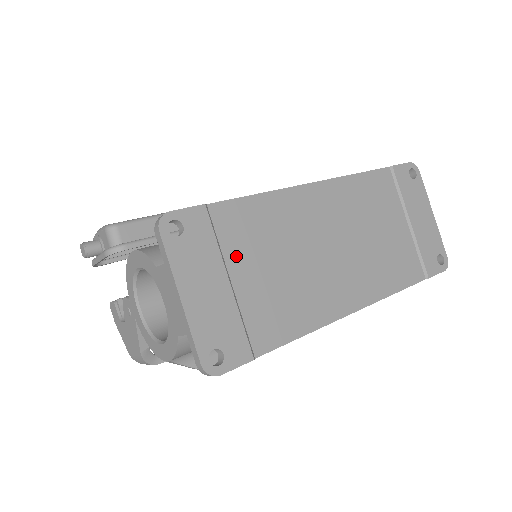
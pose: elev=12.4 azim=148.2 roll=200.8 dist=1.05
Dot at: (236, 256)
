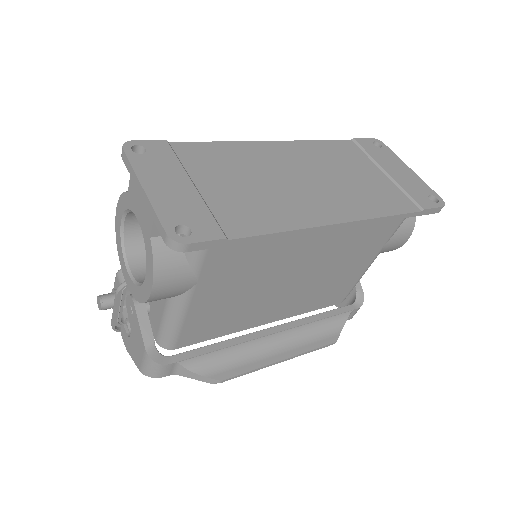
Dot at: (200, 173)
